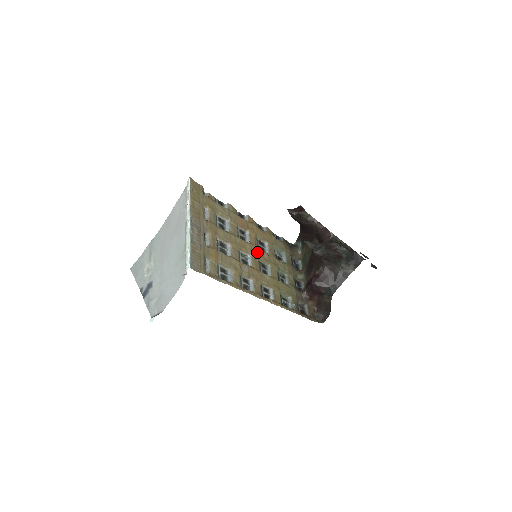
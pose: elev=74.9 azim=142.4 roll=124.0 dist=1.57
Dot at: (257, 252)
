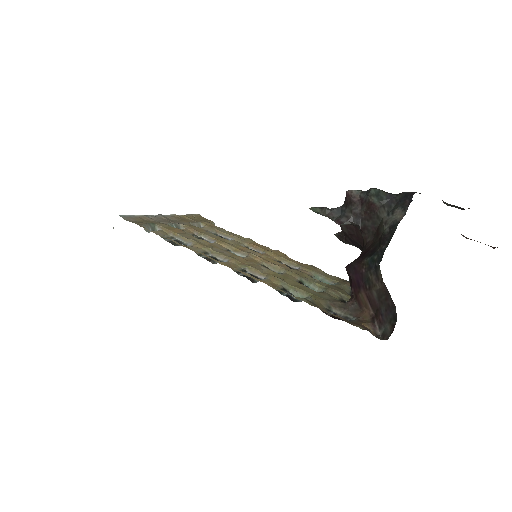
Dot at: (265, 259)
